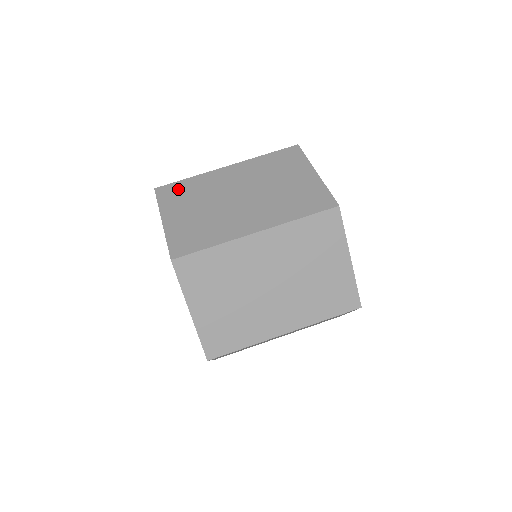
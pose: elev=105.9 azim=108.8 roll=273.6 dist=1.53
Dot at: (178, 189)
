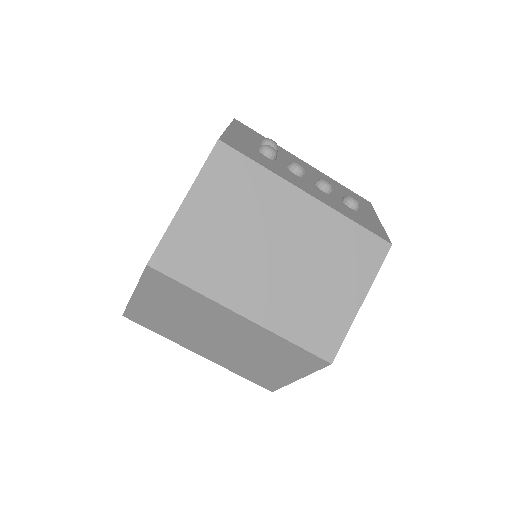
Dot at: (237, 171)
